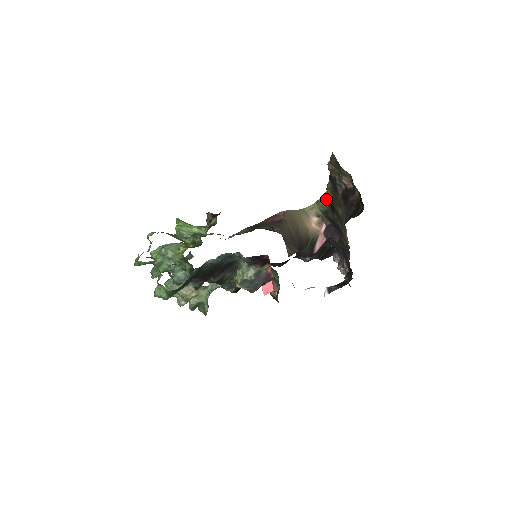
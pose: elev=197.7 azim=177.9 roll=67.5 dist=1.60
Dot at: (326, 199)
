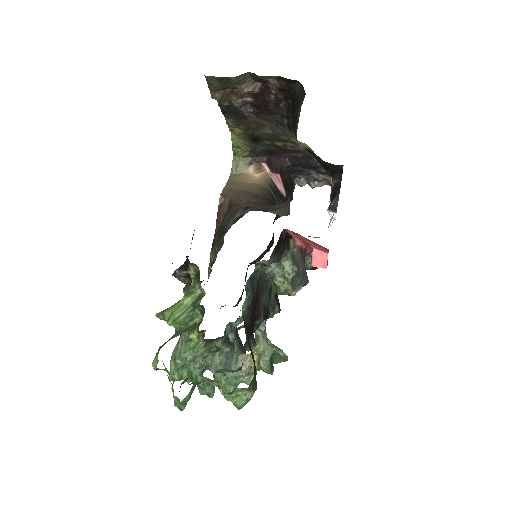
Dot at: (240, 140)
